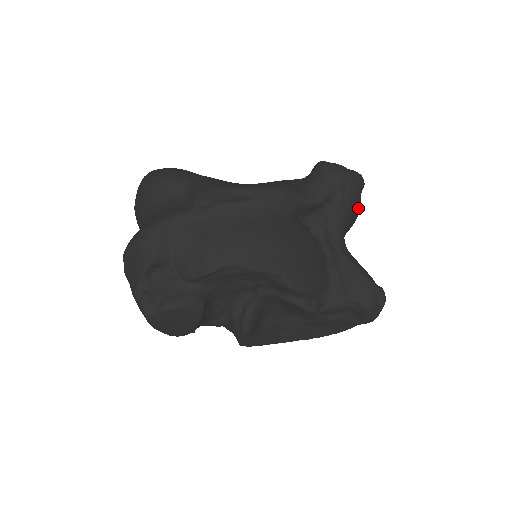
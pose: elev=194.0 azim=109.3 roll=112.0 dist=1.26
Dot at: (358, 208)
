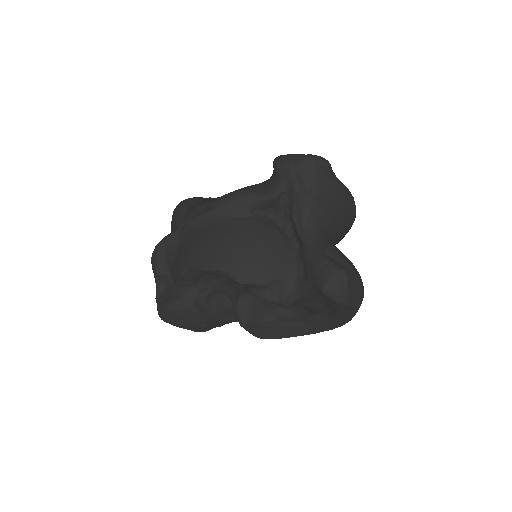
Dot at: (327, 189)
